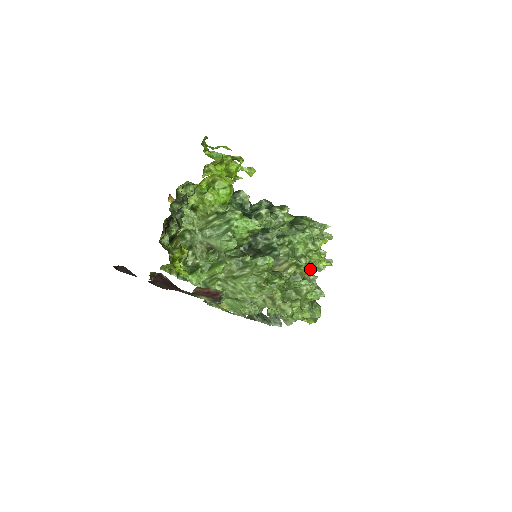
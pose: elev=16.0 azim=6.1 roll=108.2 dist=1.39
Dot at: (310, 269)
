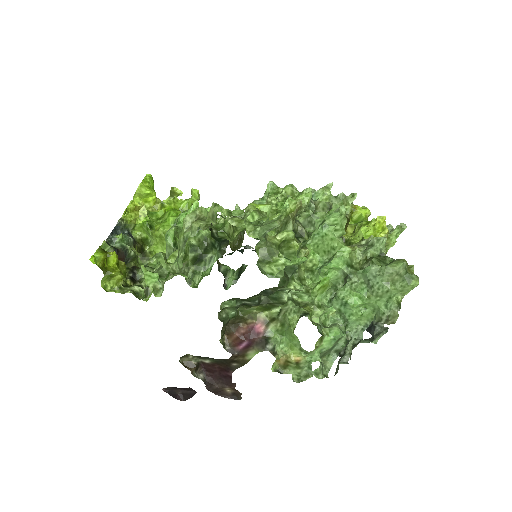
Dot at: occluded
